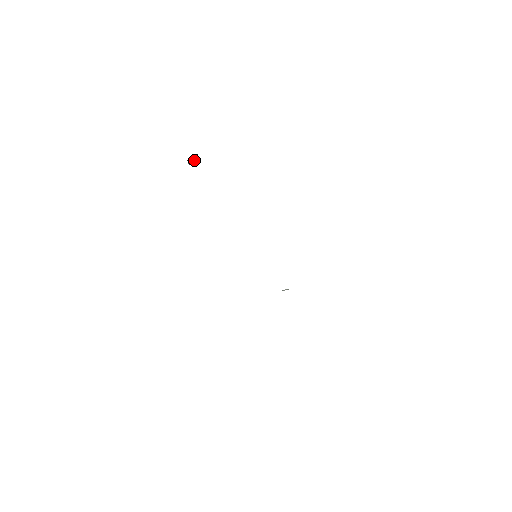
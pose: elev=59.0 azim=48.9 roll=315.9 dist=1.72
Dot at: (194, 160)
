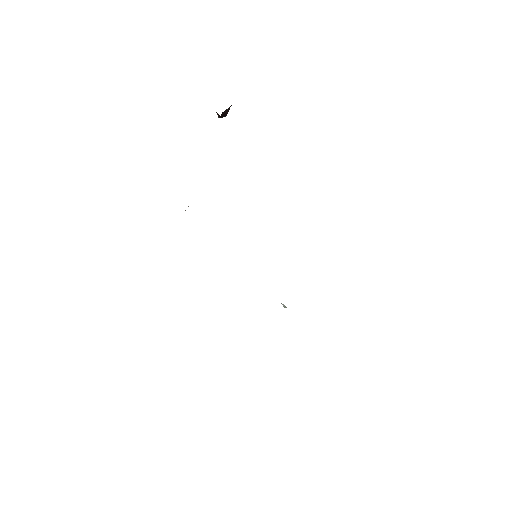
Dot at: (224, 113)
